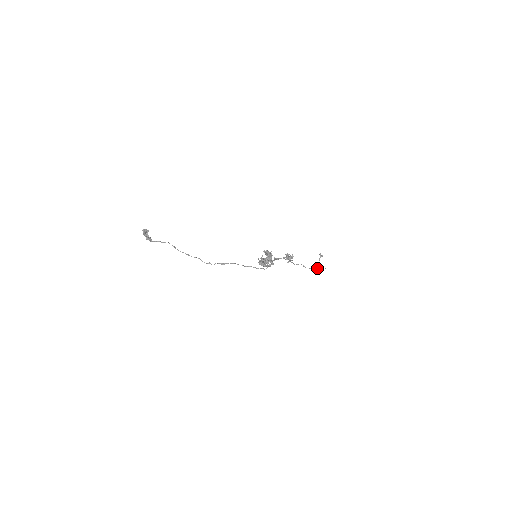
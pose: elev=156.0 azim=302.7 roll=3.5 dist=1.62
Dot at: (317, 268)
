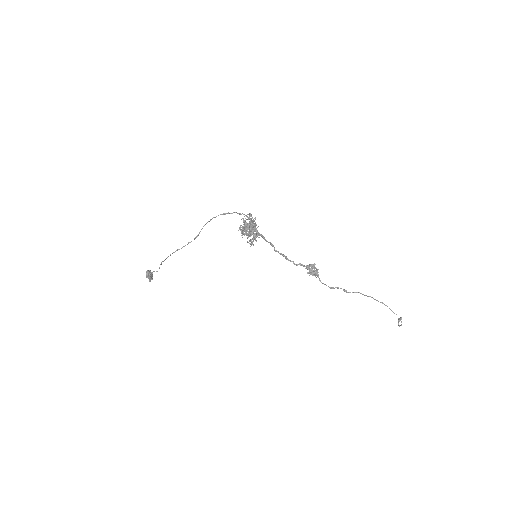
Dot at: (369, 296)
